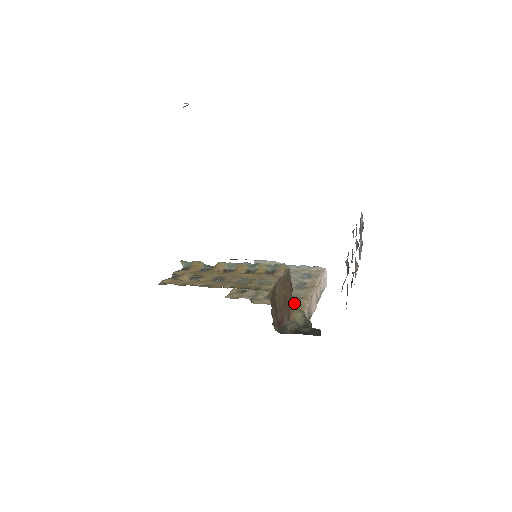
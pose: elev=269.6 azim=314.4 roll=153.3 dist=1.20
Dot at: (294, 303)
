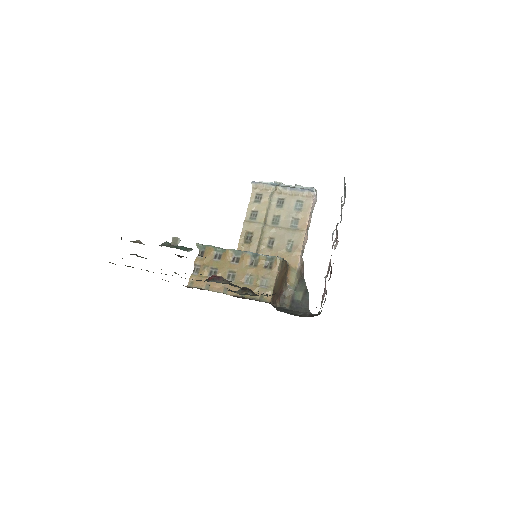
Dot at: (289, 258)
